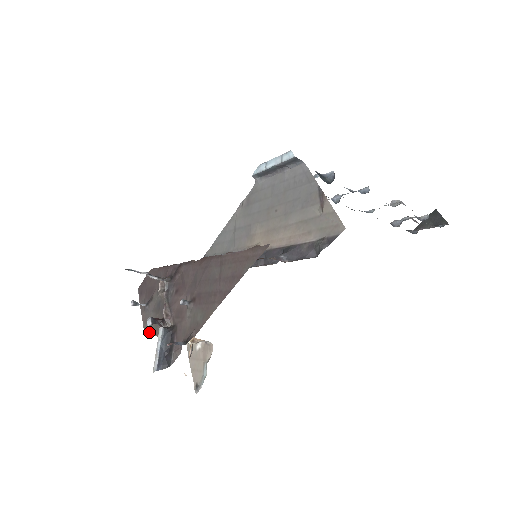
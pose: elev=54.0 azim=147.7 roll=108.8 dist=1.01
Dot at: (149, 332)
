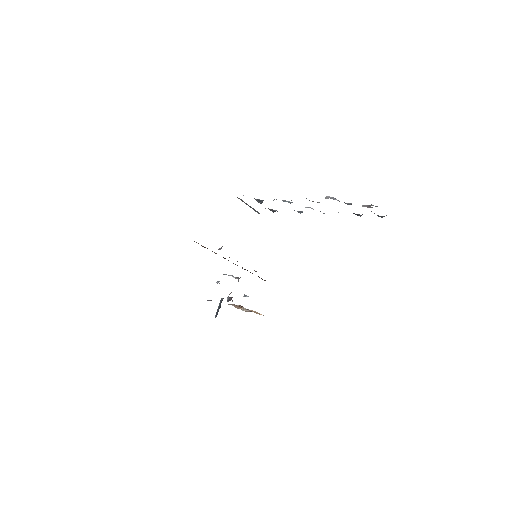
Dot at: occluded
